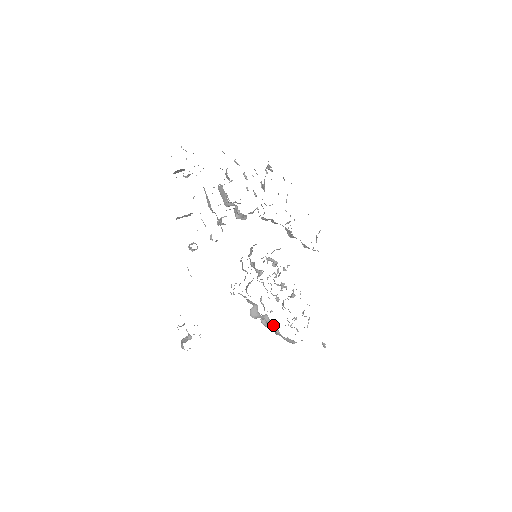
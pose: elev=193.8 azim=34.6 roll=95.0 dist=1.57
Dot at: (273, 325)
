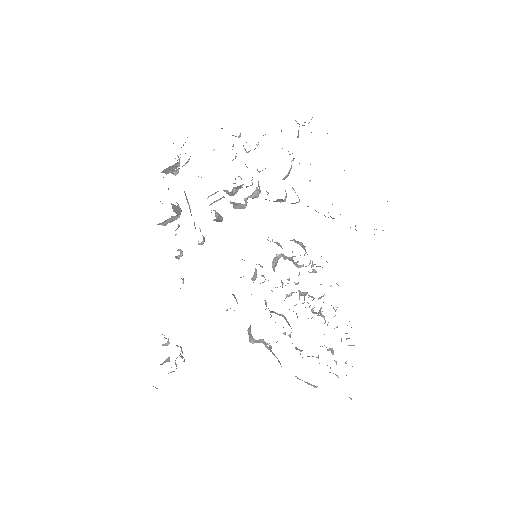
Dot at: occluded
